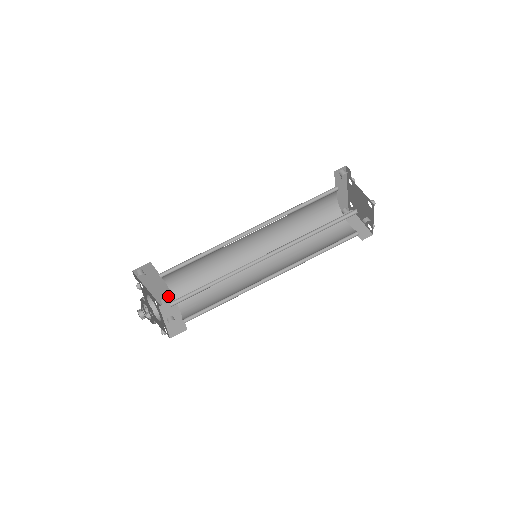
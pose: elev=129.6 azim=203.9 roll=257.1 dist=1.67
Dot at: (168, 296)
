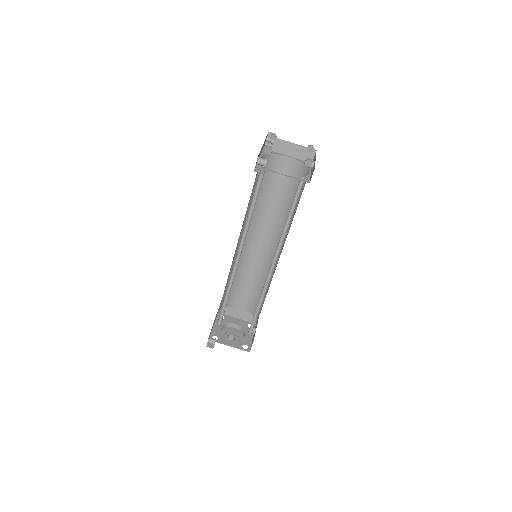
Dot at: occluded
